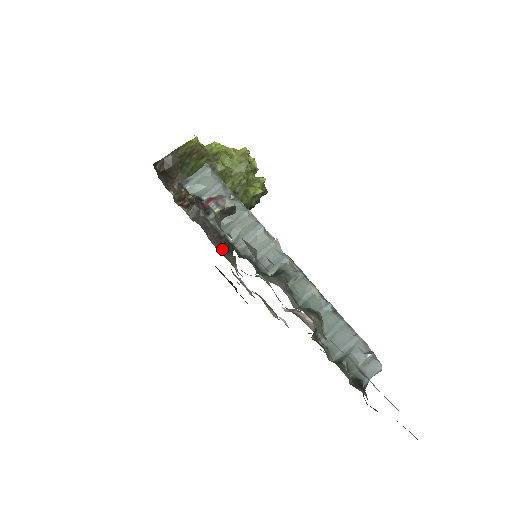
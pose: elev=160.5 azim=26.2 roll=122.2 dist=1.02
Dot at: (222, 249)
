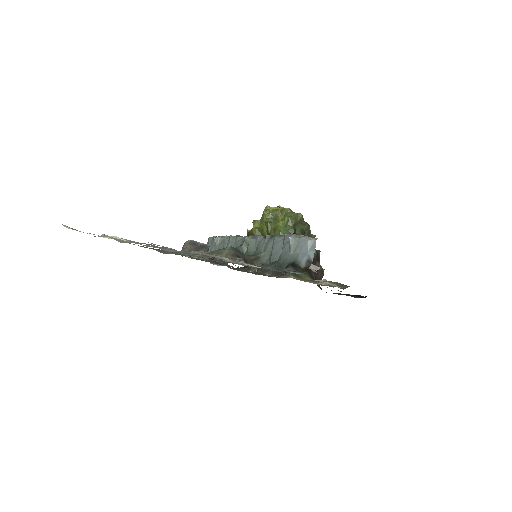
Dot at: (281, 274)
